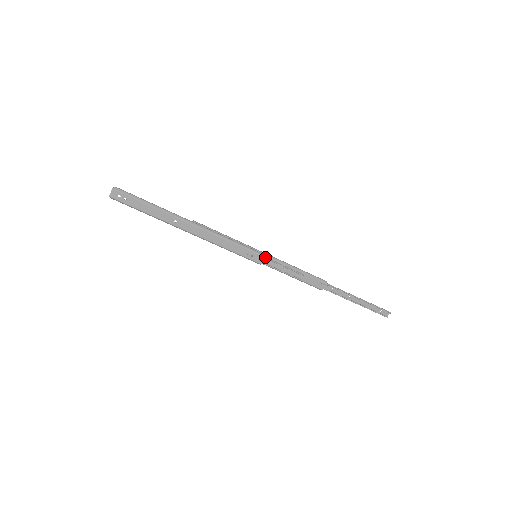
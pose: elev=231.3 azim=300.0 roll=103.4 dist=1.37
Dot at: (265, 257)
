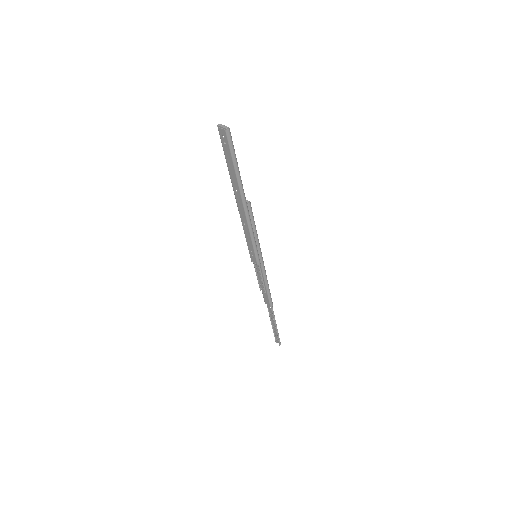
Dot at: (259, 264)
